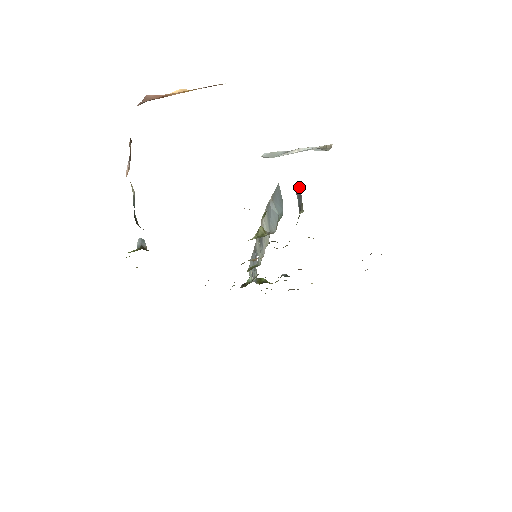
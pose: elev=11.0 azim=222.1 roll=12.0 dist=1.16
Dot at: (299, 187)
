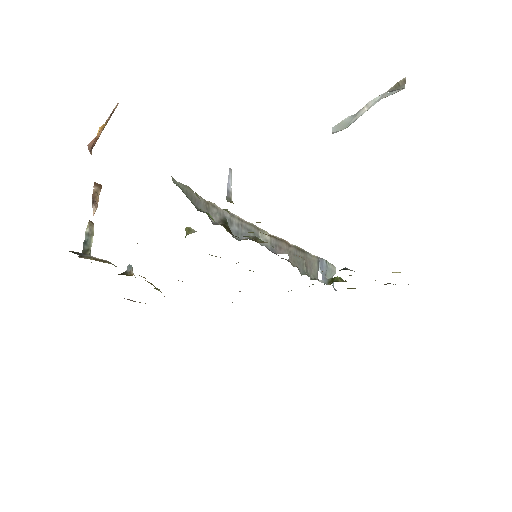
Dot at: occluded
